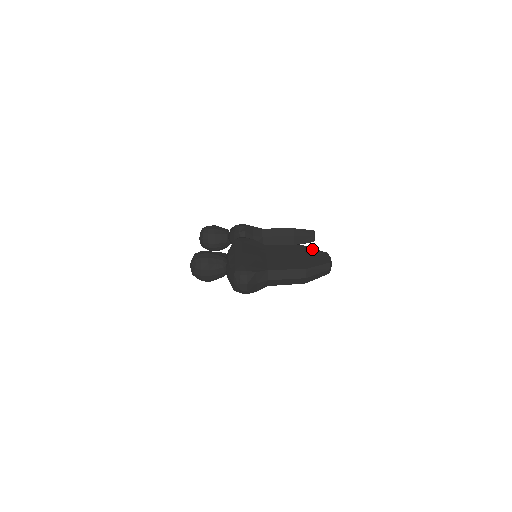
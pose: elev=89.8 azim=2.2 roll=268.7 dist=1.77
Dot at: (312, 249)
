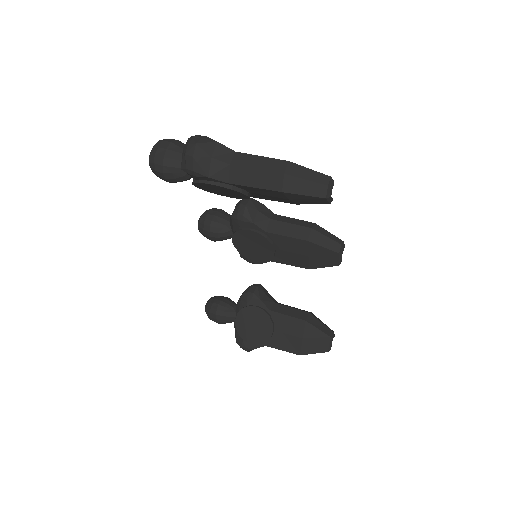
Dot at: occluded
